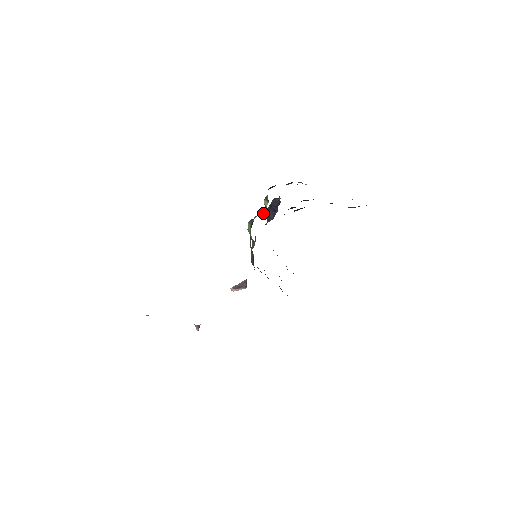
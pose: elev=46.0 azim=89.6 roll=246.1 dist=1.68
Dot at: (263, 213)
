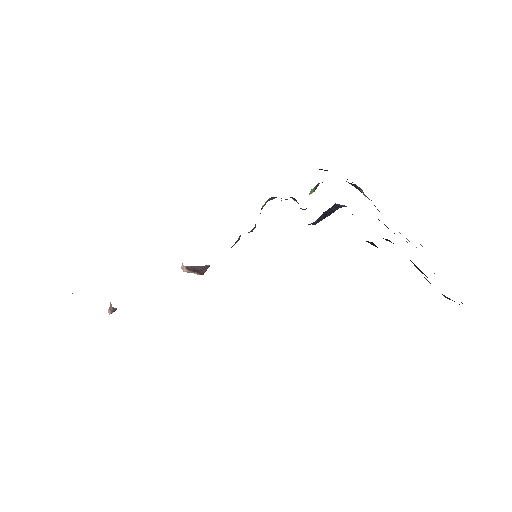
Dot at: occluded
